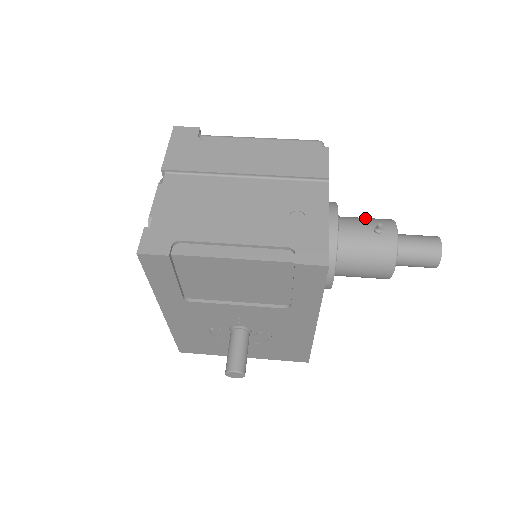
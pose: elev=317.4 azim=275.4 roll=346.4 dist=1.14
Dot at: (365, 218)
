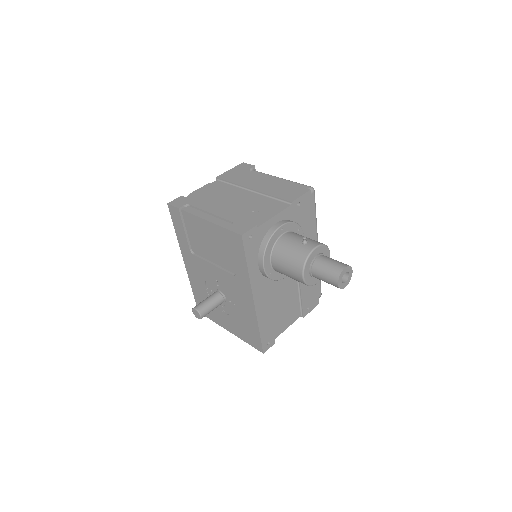
Dot at: (308, 238)
